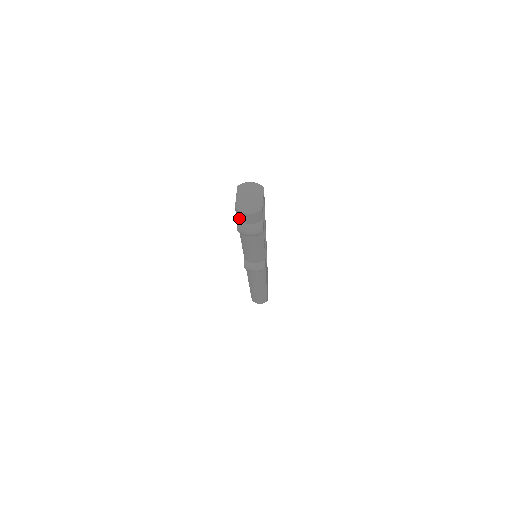
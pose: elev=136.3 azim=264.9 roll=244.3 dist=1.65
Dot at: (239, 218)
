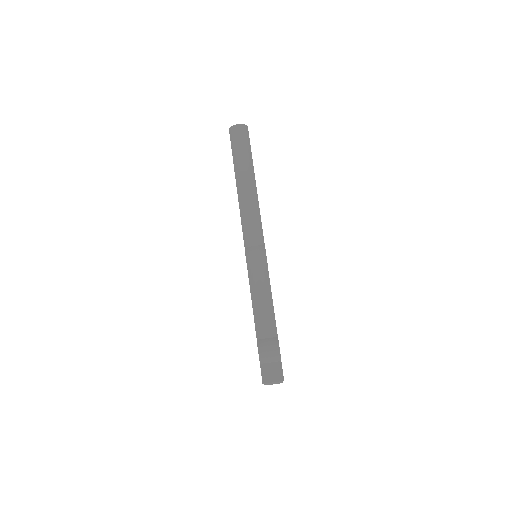
Dot at: occluded
